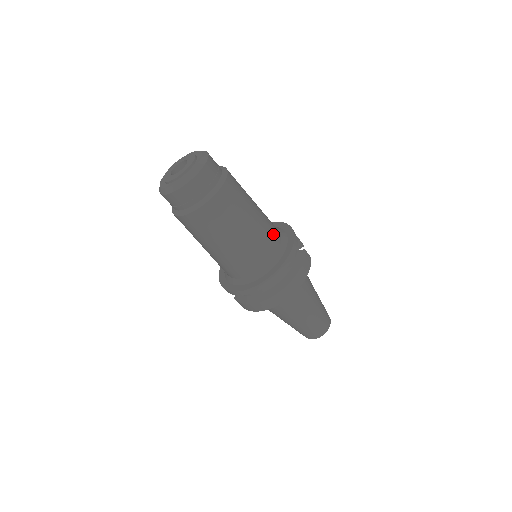
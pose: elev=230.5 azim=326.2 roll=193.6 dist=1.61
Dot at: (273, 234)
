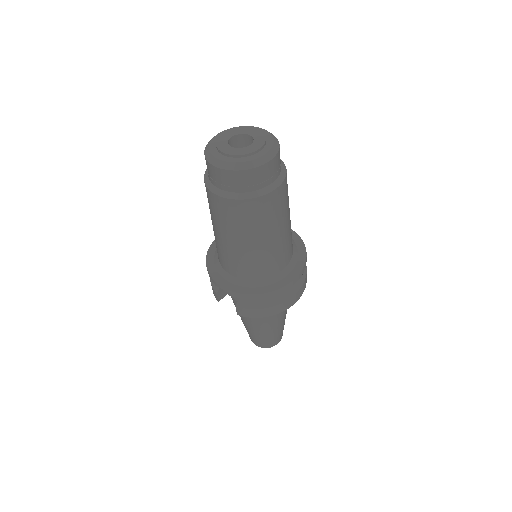
Dot at: occluded
